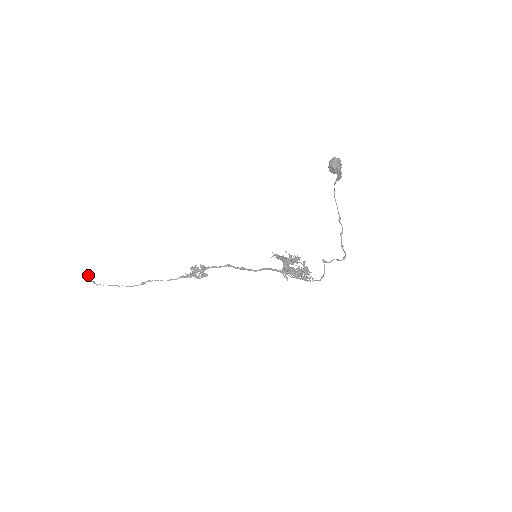
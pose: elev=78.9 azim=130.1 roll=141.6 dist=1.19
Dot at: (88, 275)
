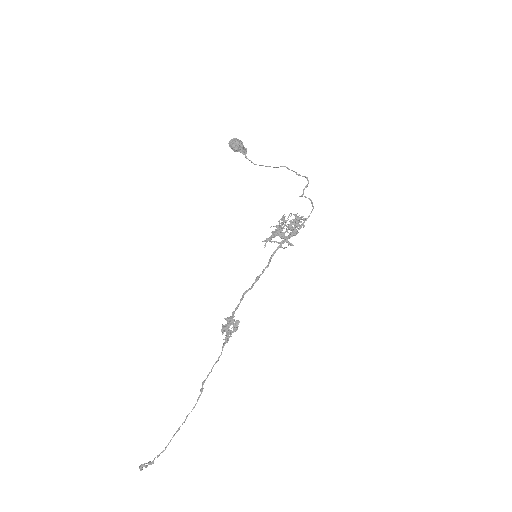
Dot at: (142, 465)
